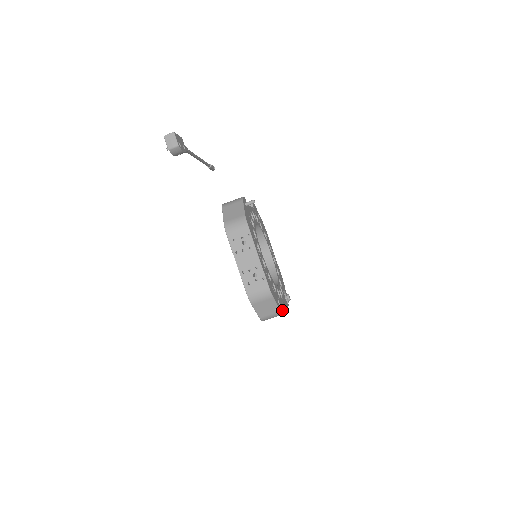
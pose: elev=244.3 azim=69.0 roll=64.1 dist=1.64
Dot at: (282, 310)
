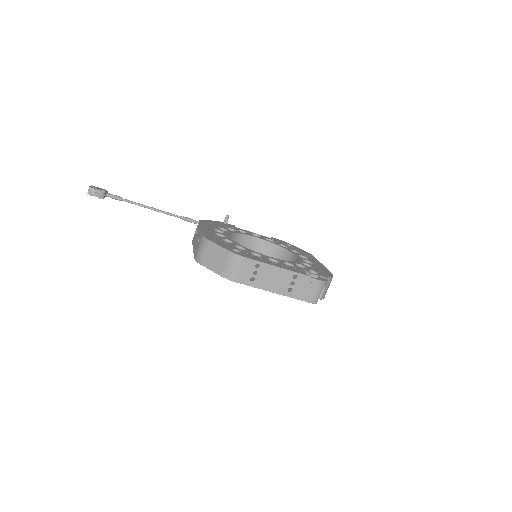
Dot at: (244, 256)
